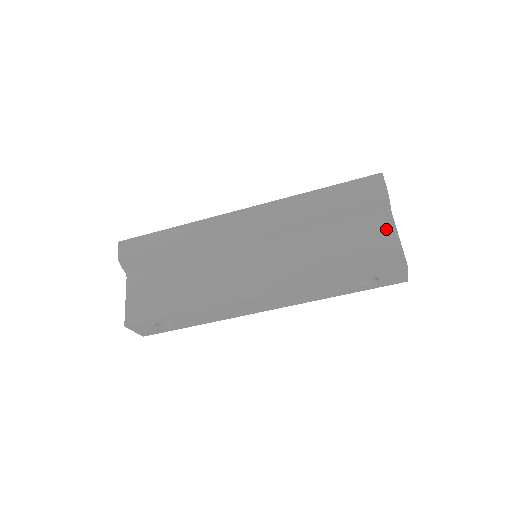
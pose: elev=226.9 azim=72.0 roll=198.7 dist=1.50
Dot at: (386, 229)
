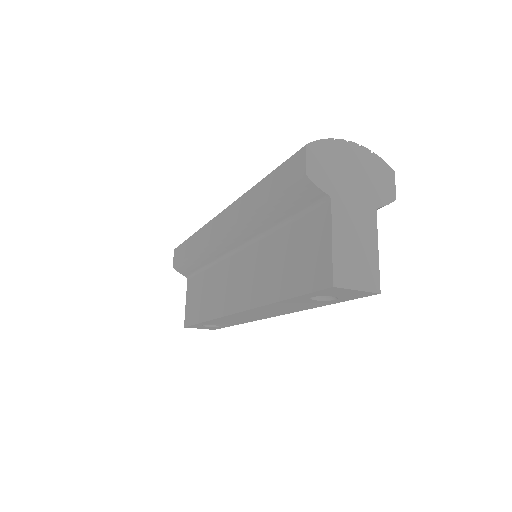
Dot at: (323, 228)
